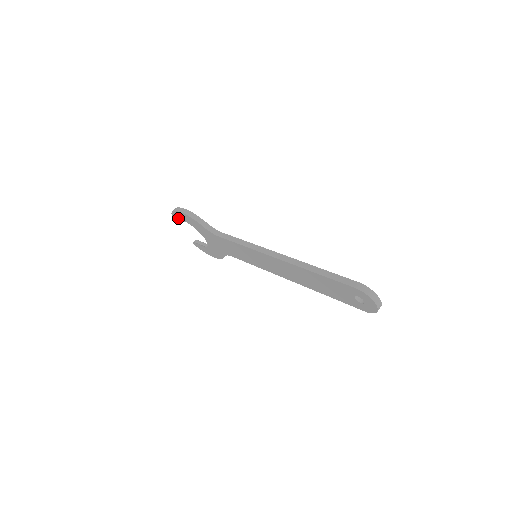
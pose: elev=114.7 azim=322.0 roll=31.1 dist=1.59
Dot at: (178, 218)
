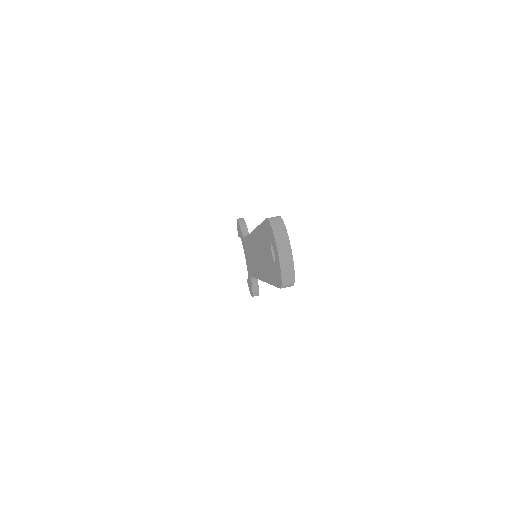
Dot at: occluded
